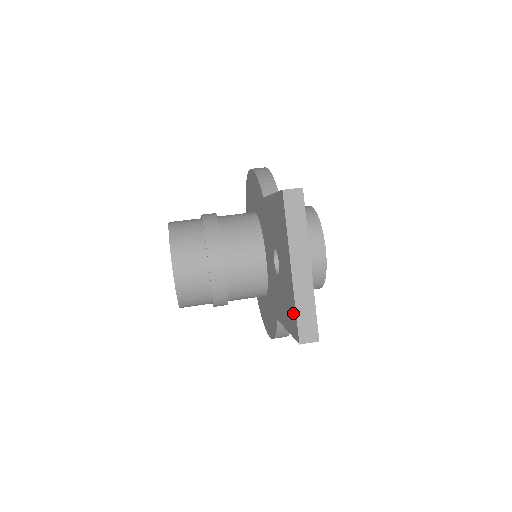
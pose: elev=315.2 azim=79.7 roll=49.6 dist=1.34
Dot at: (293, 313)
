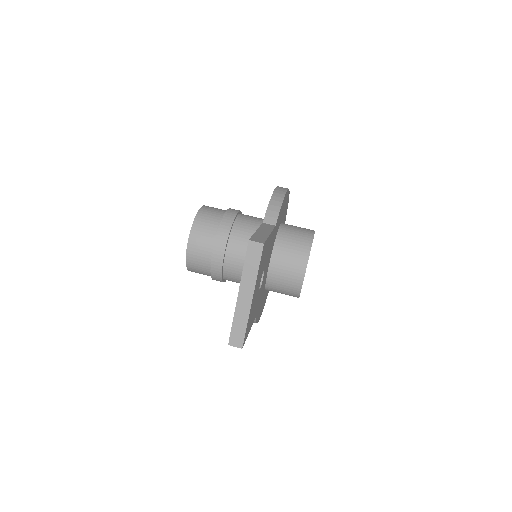
Dot at: occluded
